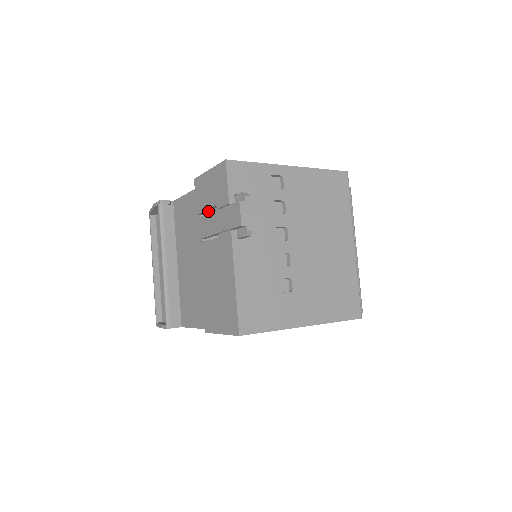
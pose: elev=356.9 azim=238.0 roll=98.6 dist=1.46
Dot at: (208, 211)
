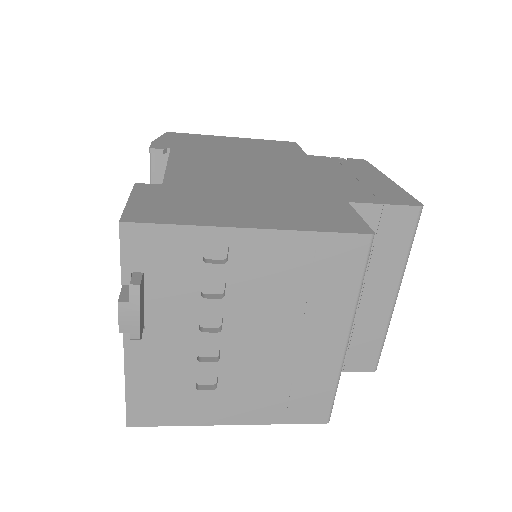
Dot at: occluded
